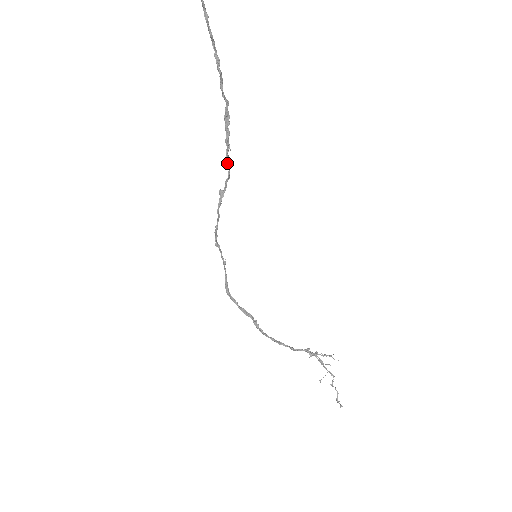
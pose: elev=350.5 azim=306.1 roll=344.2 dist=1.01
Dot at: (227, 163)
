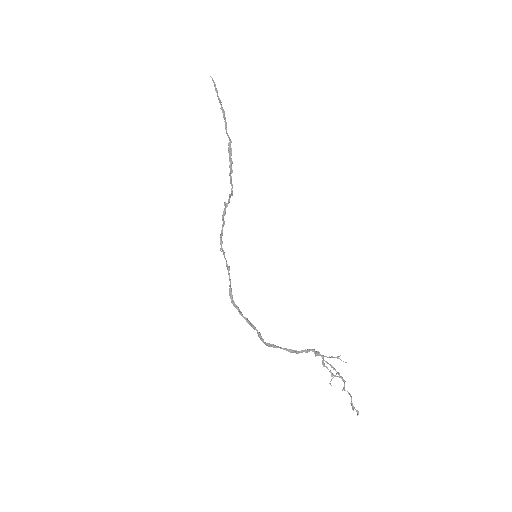
Dot at: (230, 182)
